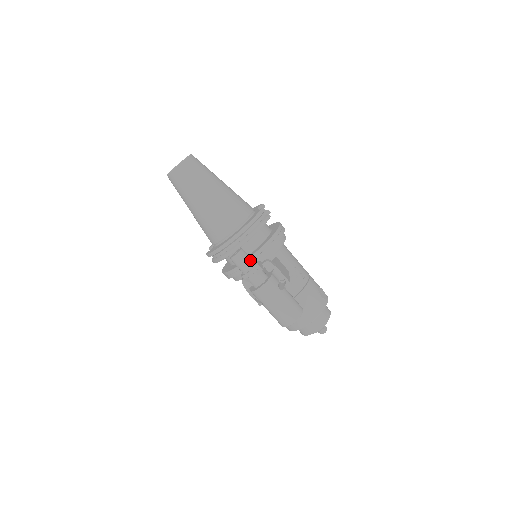
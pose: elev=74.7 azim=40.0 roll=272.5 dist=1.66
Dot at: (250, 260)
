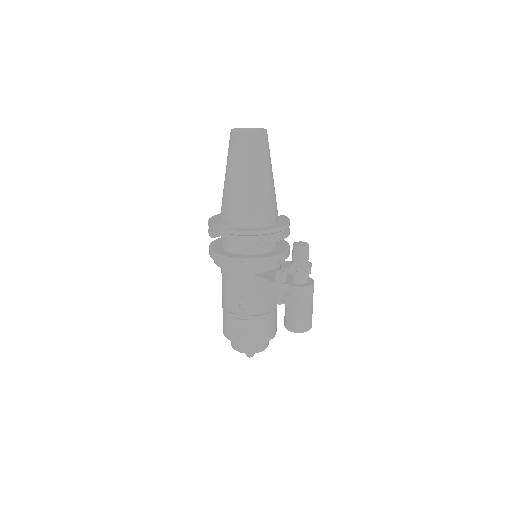
Dot at: (308, 256)
